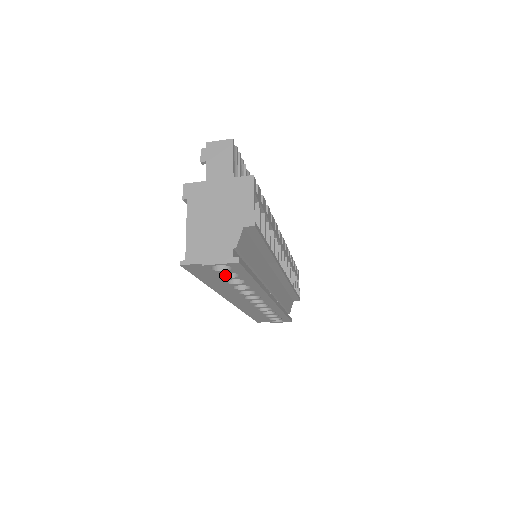
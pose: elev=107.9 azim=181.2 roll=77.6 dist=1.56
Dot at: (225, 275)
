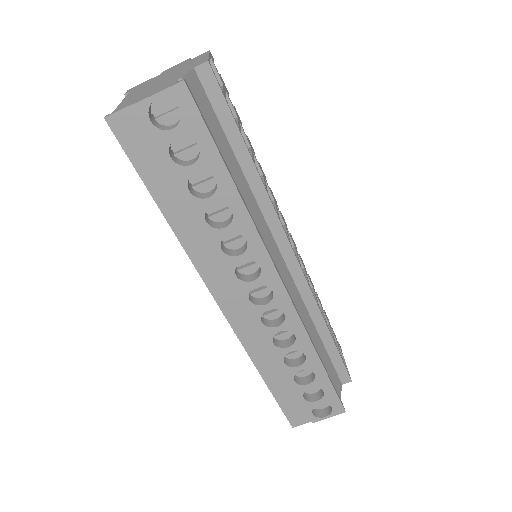
Dot at: (182, 164)
